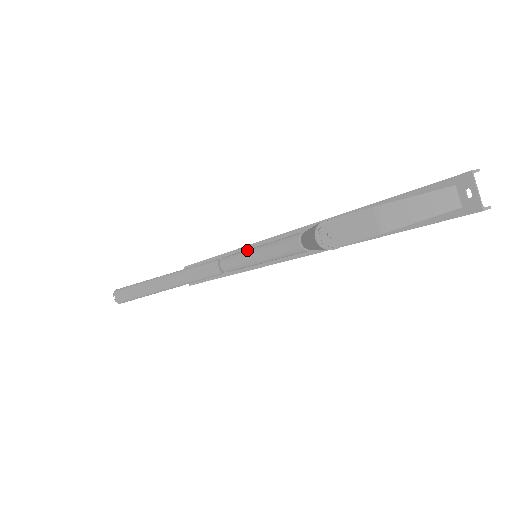
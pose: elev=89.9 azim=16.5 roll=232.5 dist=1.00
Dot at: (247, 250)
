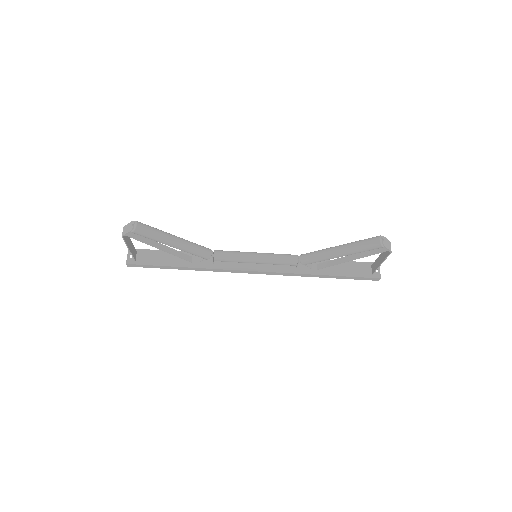
Dot at: occluded
